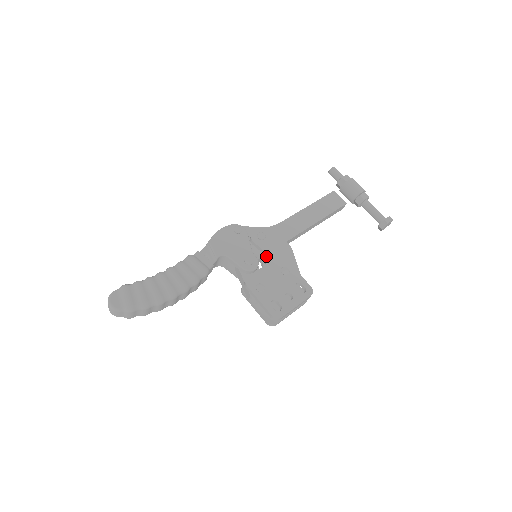
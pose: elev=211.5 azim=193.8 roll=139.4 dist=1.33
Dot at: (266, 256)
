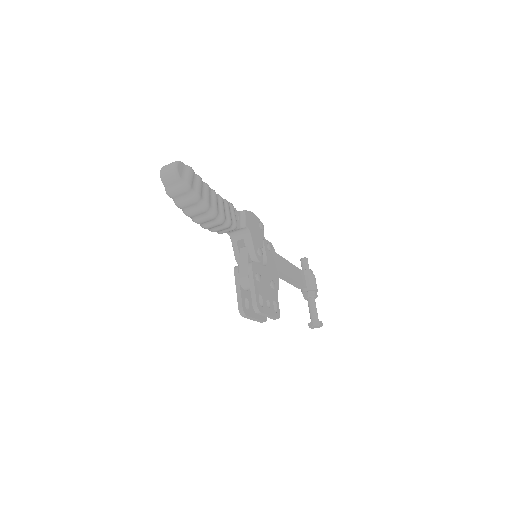
Dot at: (267, 262)
